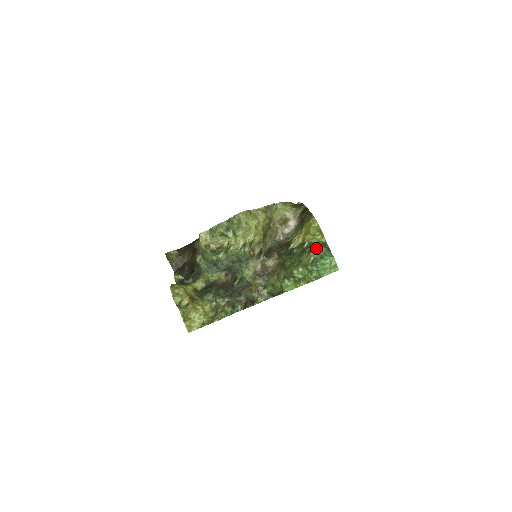
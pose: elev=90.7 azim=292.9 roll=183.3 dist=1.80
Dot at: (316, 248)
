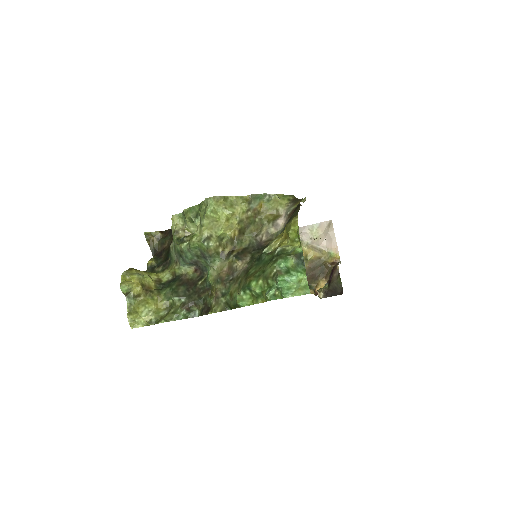
Dot at: (284, 258)
